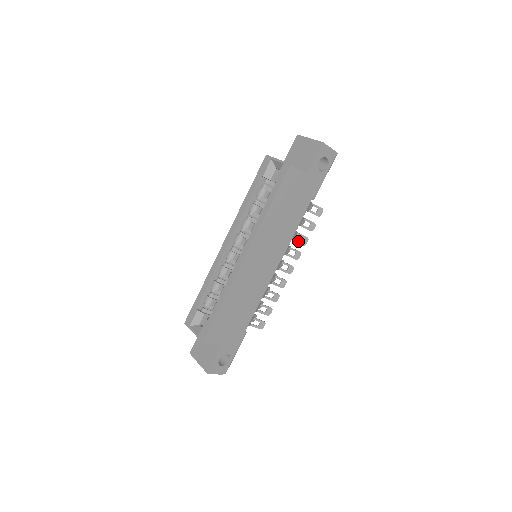
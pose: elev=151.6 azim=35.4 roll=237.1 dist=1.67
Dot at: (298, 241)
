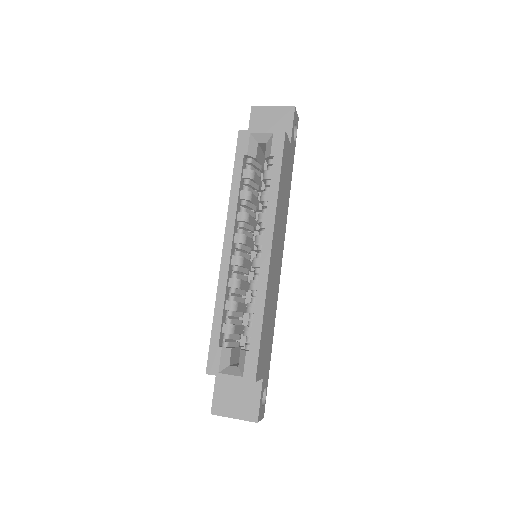
Dot at: occluded
